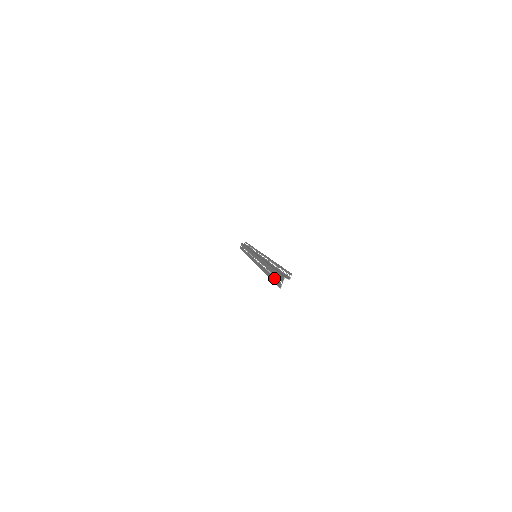
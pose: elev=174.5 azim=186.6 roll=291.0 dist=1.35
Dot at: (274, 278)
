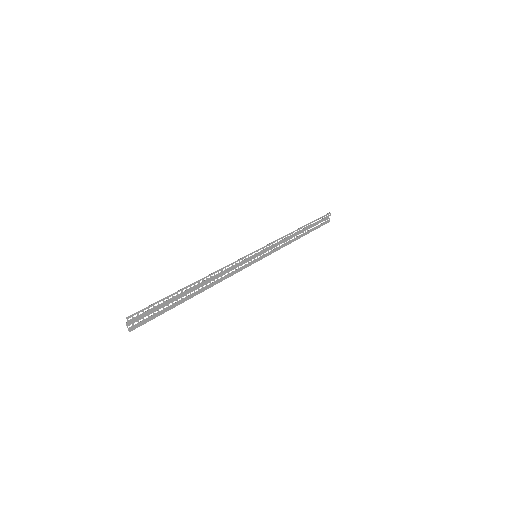
Dot at: (156, 313)
